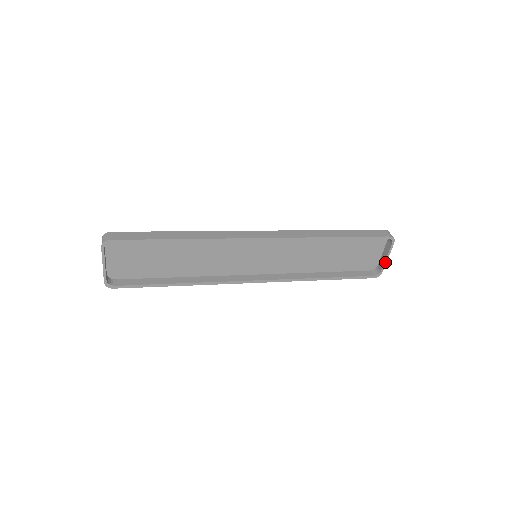
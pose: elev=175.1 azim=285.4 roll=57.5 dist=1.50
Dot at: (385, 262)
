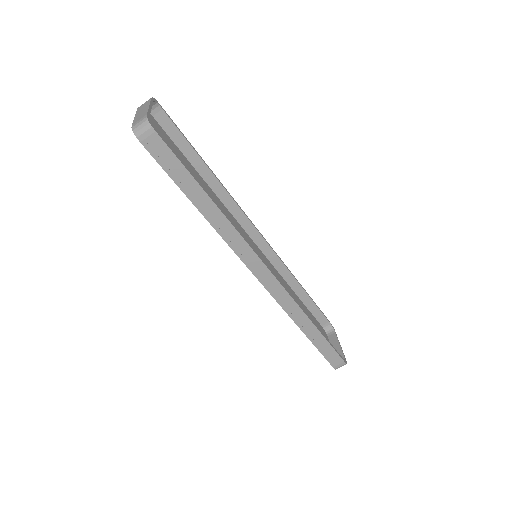
Dot at: (341, 349)
